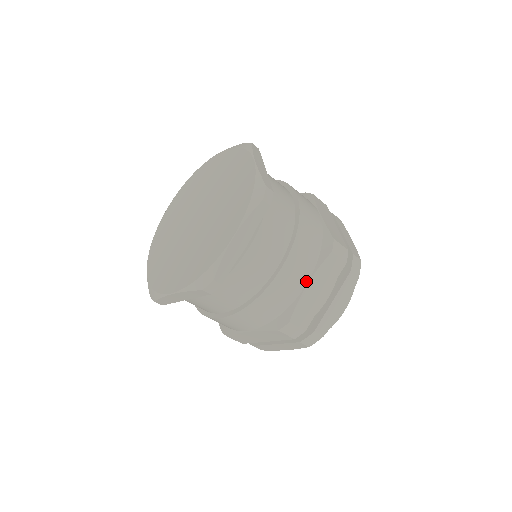
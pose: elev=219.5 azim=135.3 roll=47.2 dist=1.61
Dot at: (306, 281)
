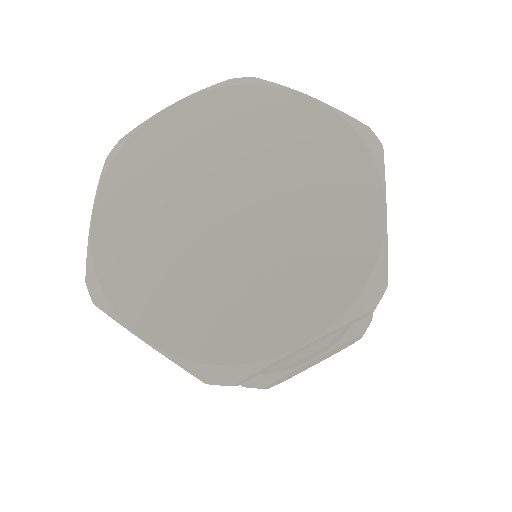
Dot at: (315, 357)
